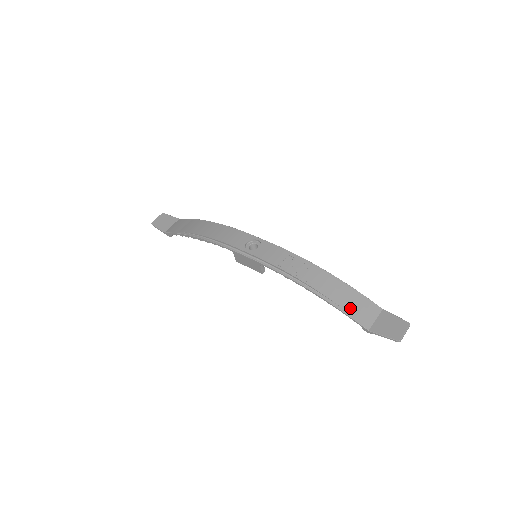
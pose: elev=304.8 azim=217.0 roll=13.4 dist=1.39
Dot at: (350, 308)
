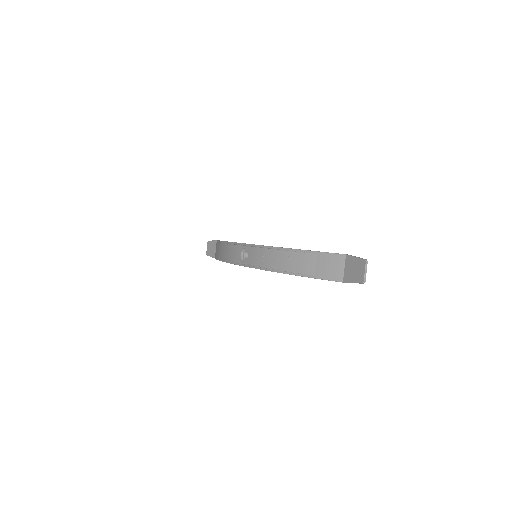
Dot at: (321, 272)
